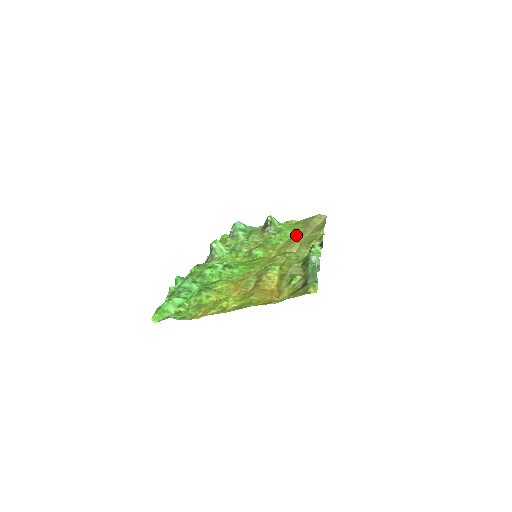
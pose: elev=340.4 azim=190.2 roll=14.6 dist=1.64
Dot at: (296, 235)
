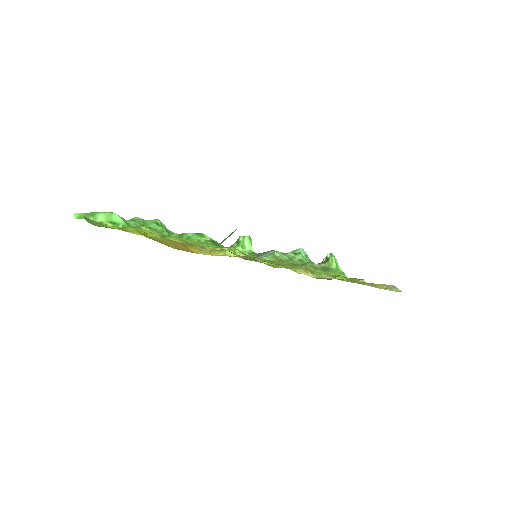
Dot at: occluded
